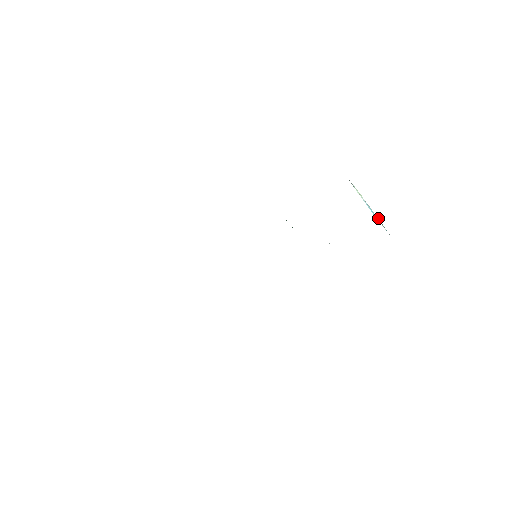
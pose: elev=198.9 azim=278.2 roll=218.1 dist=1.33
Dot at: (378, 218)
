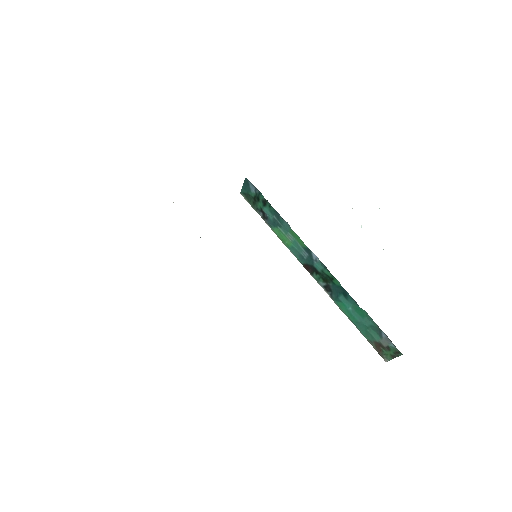
Dot at: occluded
